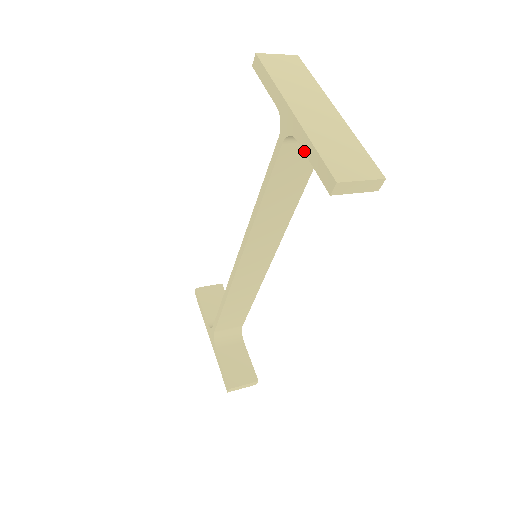
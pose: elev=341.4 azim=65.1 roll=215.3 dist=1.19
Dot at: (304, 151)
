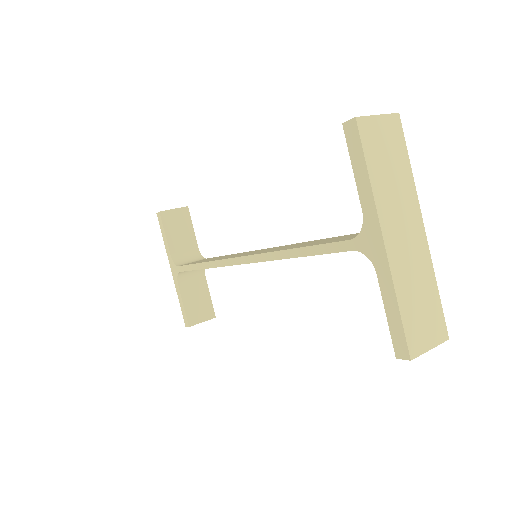
Dot at: (382, 293)
